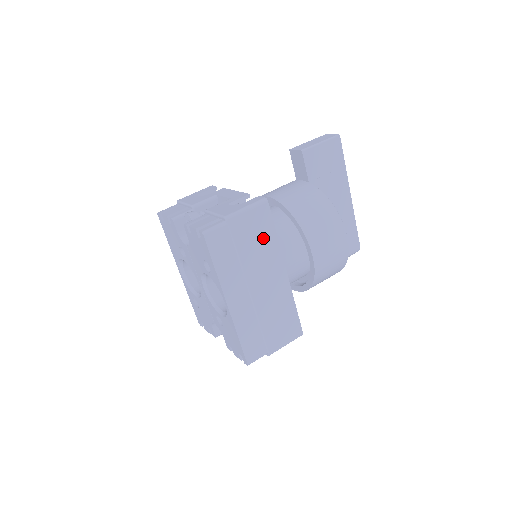
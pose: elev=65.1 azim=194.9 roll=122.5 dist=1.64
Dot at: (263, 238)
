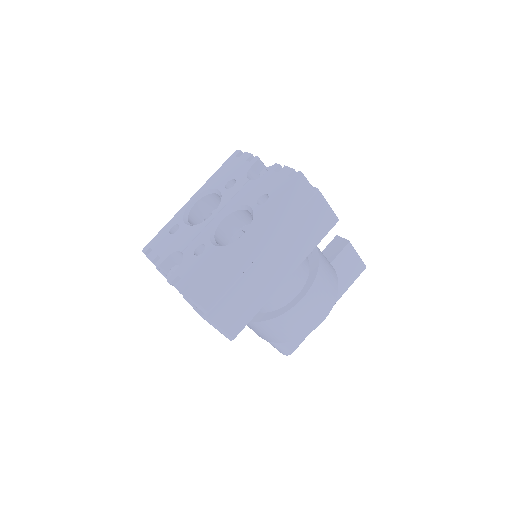
Dot at: (310, 236)
